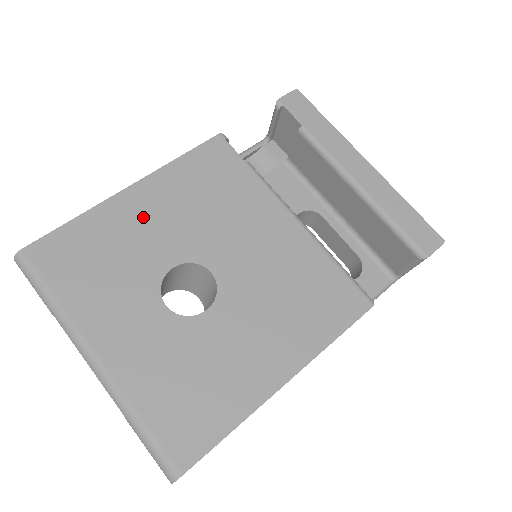
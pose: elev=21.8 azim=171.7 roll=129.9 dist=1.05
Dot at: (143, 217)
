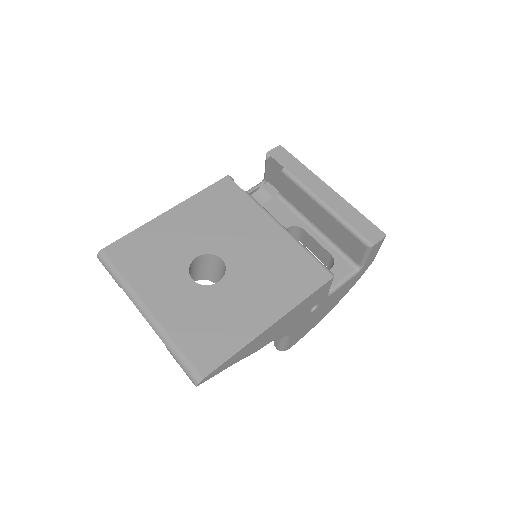
Dot at: (177, 228)
